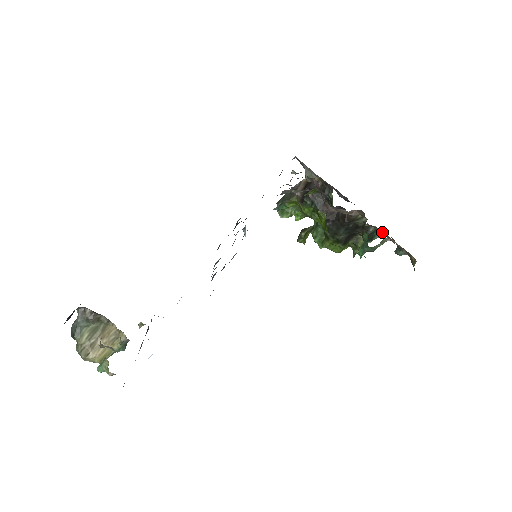
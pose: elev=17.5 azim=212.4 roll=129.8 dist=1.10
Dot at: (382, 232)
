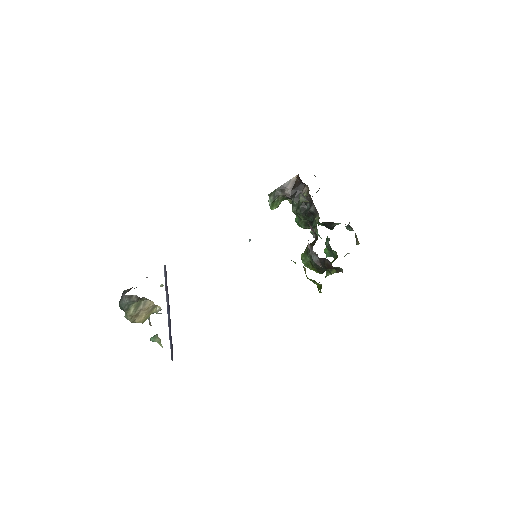
Dot at: occluded
